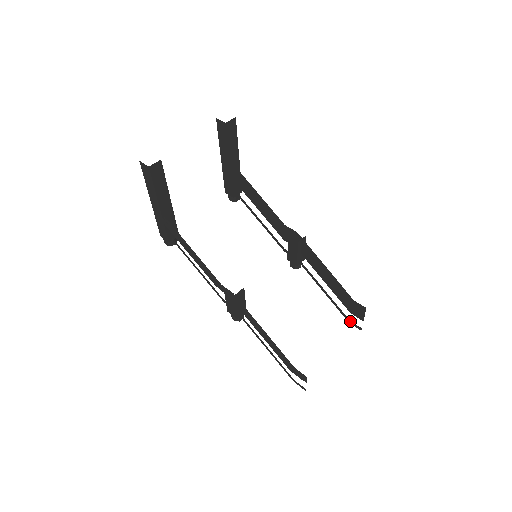
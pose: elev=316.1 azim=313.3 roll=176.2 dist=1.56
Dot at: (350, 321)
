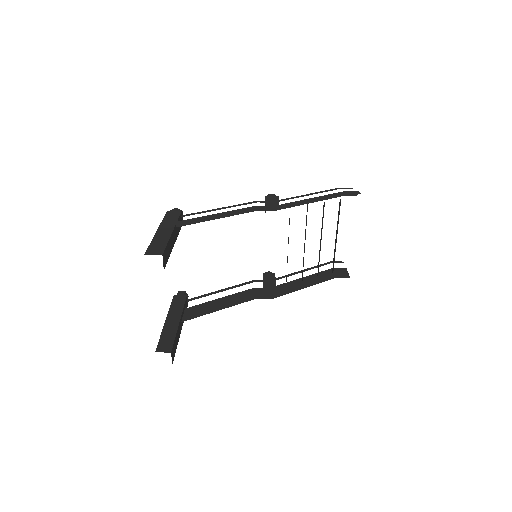
Dot at: occluded
